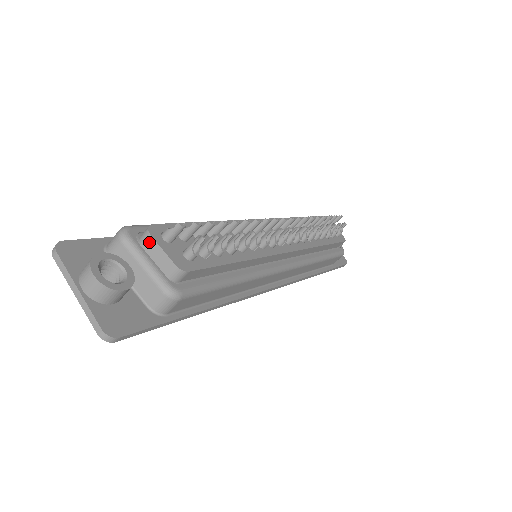
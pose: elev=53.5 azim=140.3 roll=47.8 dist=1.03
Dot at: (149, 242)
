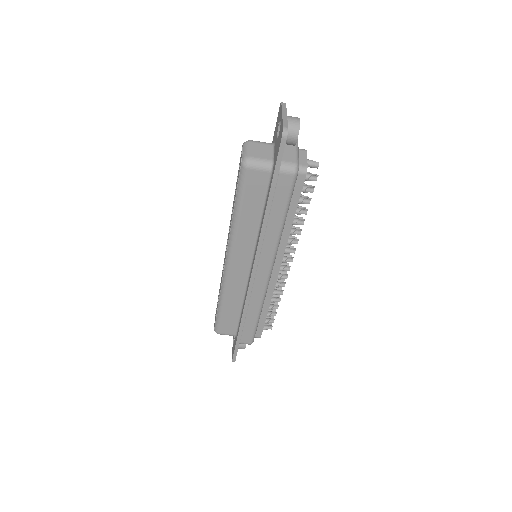
Dot at: (303, 151)
